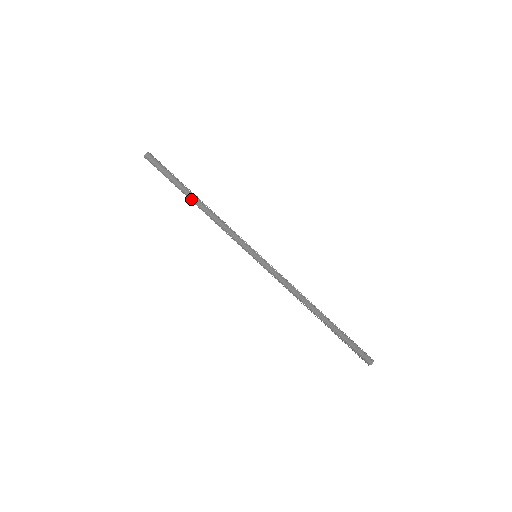
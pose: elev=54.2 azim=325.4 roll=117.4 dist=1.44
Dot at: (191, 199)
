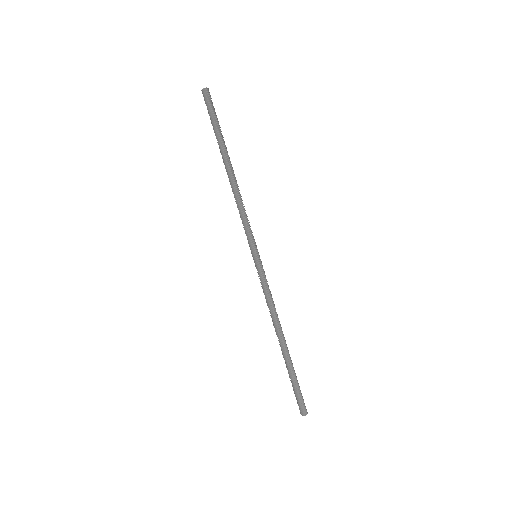
Dot at: (225, 162)
